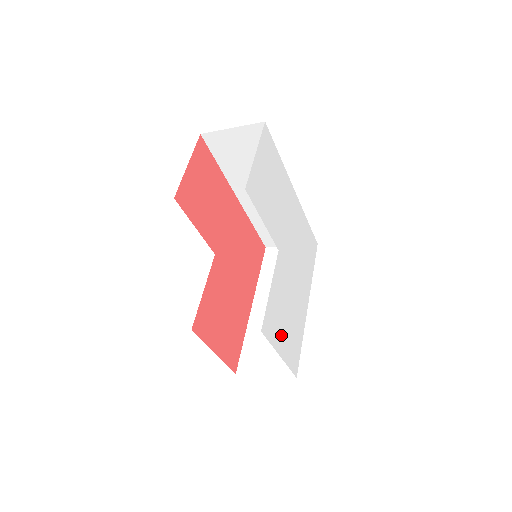
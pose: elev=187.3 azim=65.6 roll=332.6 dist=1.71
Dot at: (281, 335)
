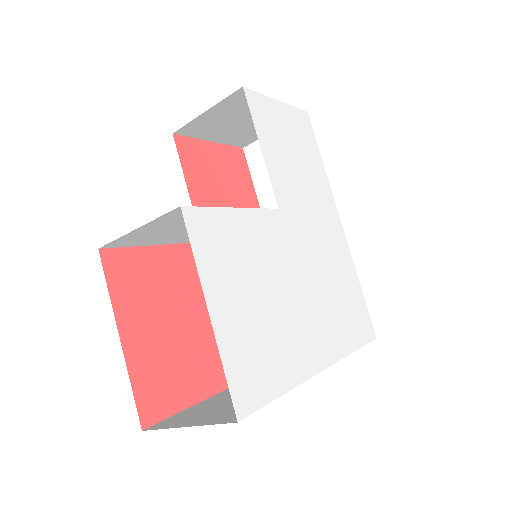
Dot at: (229, 291)
